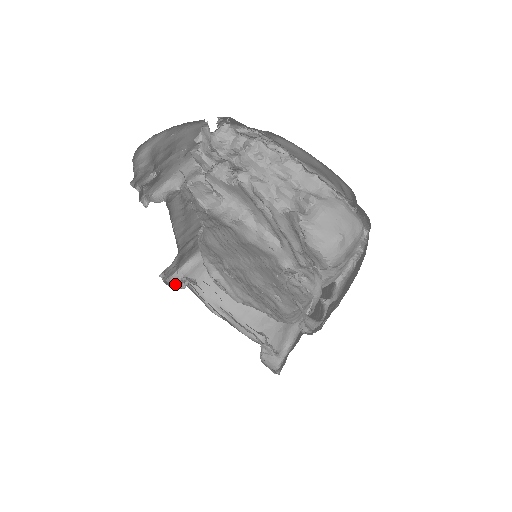
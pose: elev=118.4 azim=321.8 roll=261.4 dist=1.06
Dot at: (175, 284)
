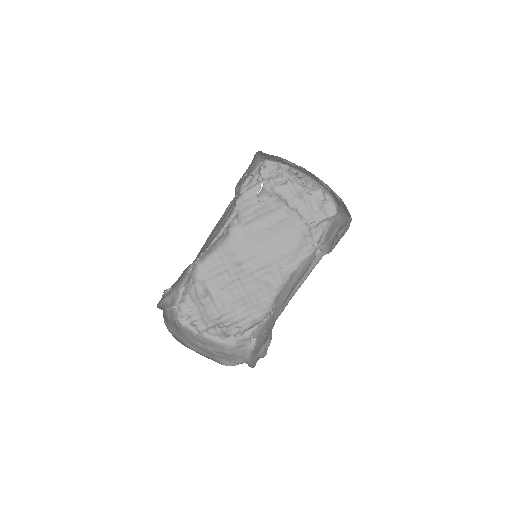
Dot at: (164, 309)
